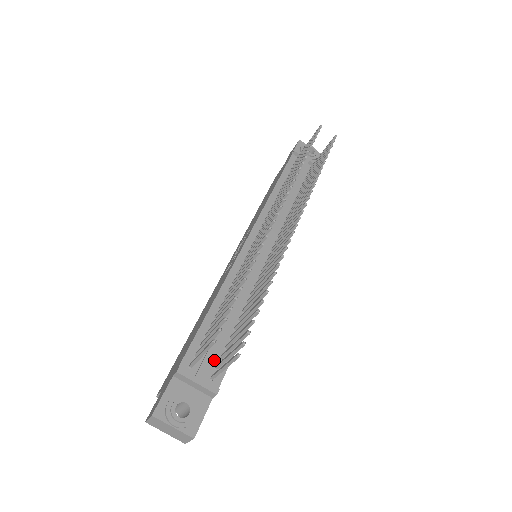
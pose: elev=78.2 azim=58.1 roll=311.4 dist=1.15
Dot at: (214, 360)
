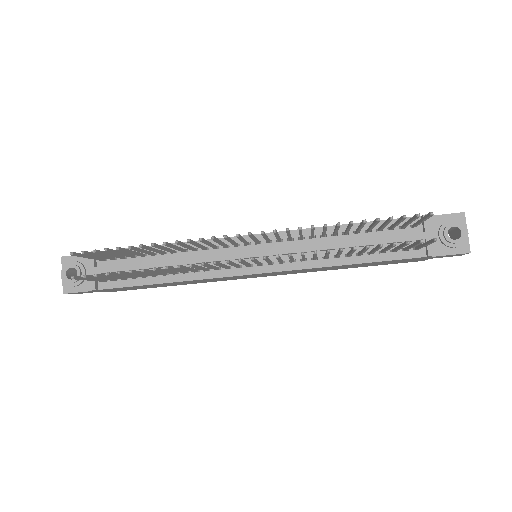
Dot at: occluded
